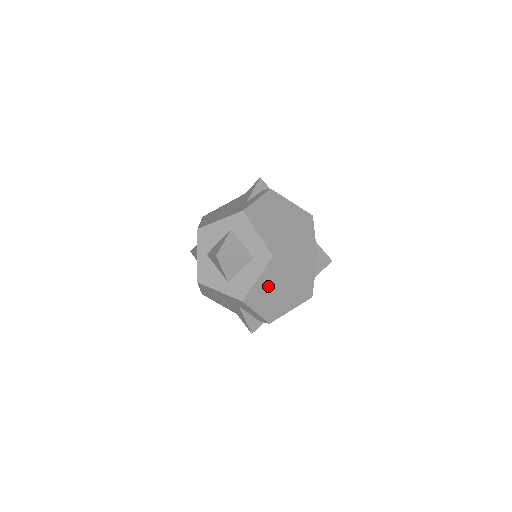
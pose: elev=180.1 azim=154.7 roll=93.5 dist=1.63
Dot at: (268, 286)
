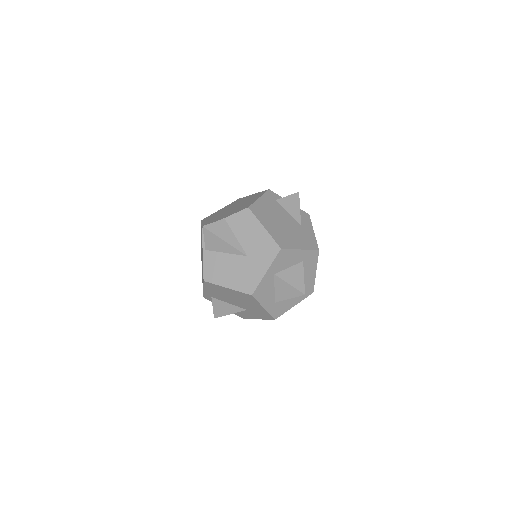
Dot at: occluded
